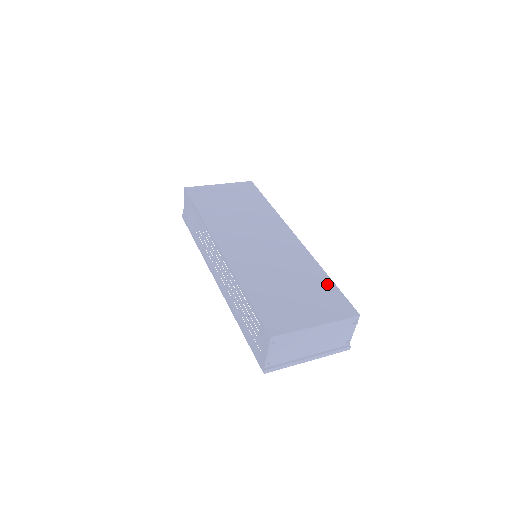
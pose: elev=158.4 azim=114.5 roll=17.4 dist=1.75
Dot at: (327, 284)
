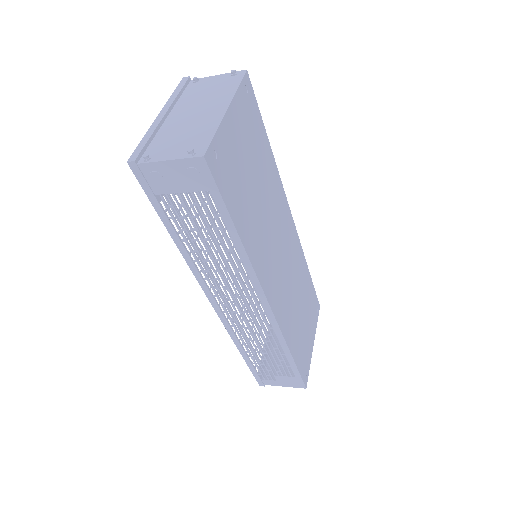
Dot at: (310, 285)
